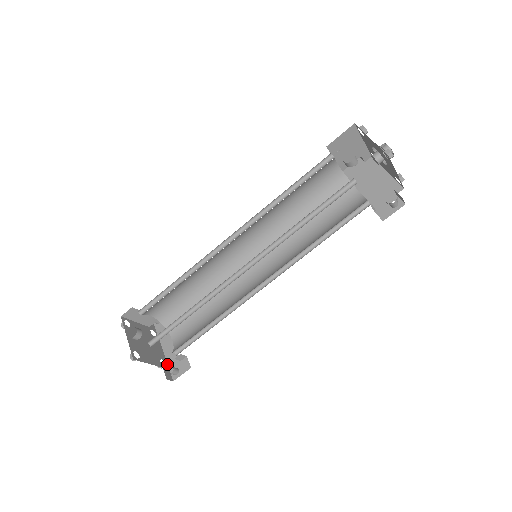
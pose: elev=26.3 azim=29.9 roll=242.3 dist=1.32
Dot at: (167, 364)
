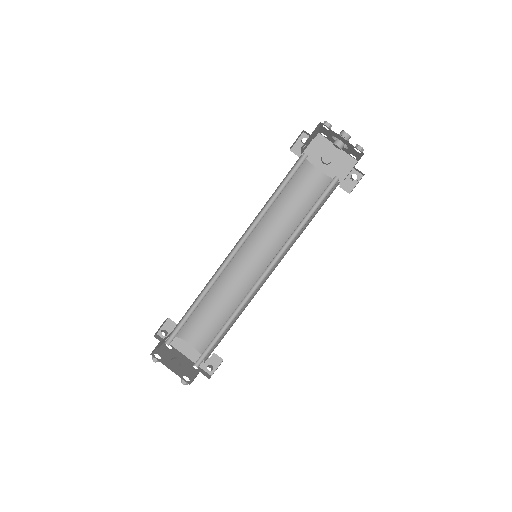
Dot at: occluded
